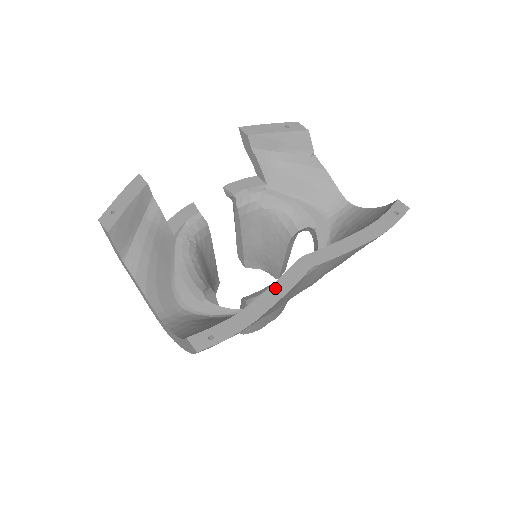
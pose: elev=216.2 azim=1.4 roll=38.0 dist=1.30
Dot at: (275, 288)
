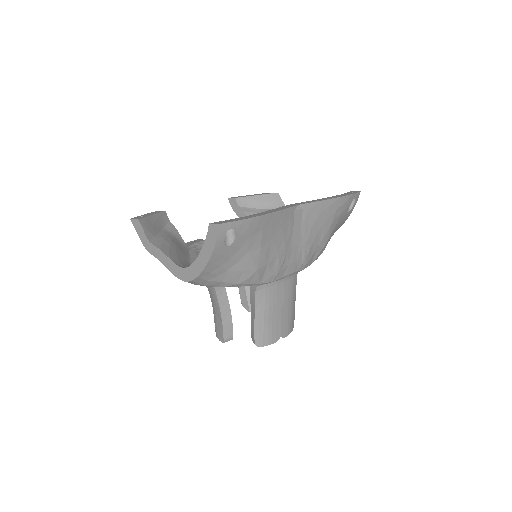
Dot at: (273, 210)
